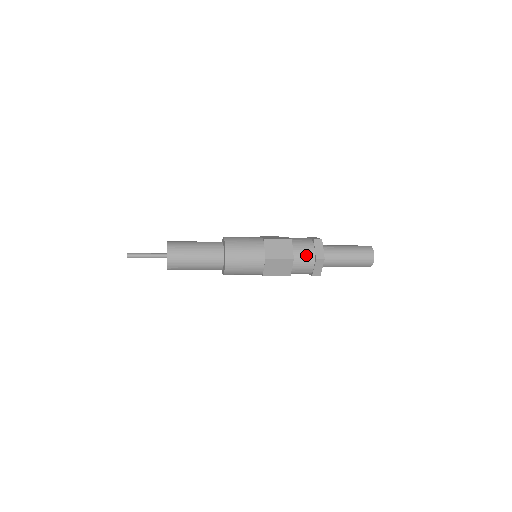
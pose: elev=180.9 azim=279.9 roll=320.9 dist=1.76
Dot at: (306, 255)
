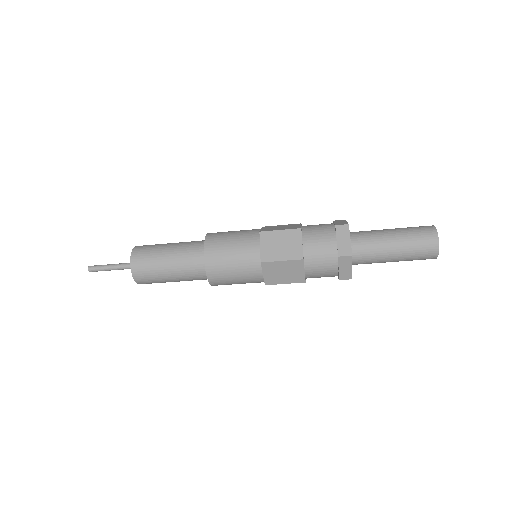
Dot at: (321, 227)
